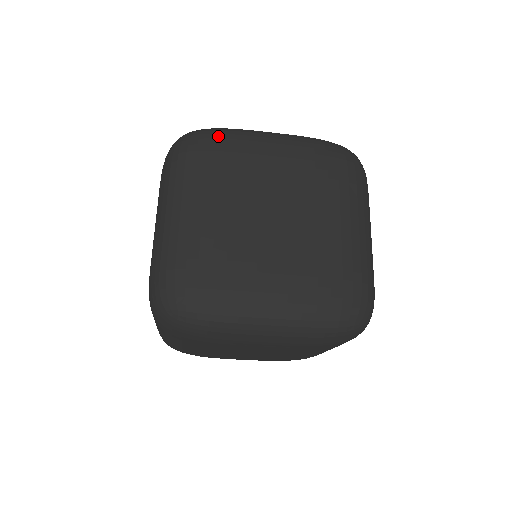
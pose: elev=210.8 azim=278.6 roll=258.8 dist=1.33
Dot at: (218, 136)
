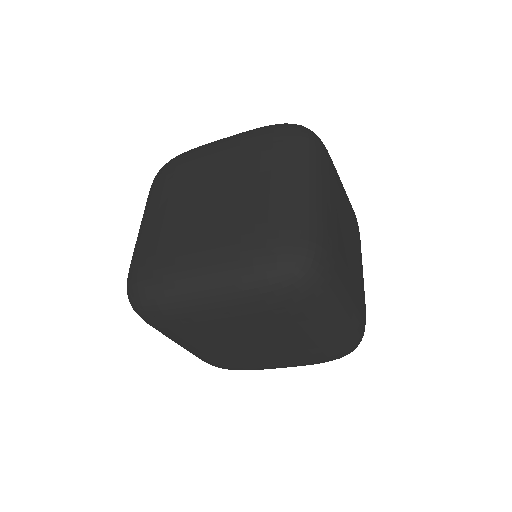
Dot at: (178, 157)
